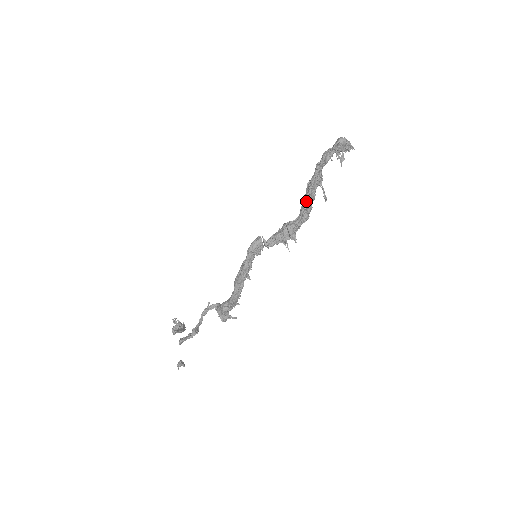
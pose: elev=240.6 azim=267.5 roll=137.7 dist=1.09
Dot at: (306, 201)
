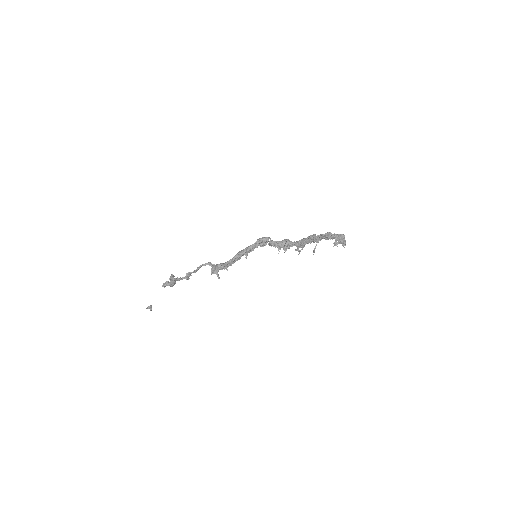
Dot at: (305, 238)
